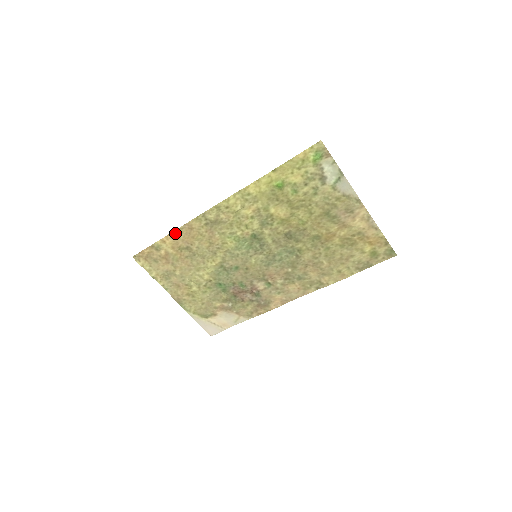
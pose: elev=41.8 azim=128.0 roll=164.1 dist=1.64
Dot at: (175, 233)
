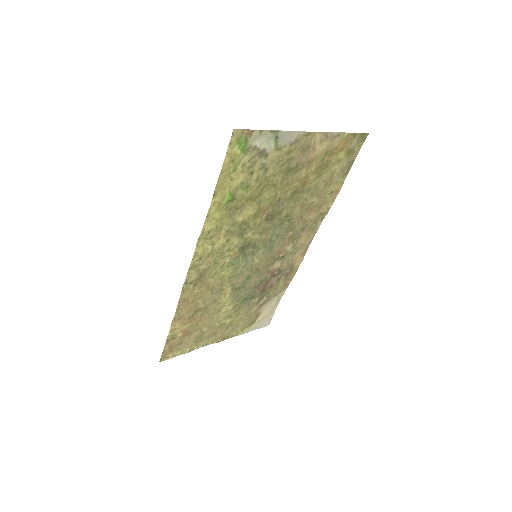
Dot at: (176, 316)
